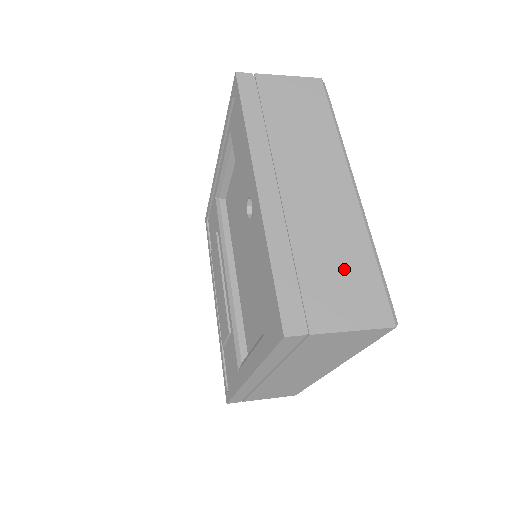
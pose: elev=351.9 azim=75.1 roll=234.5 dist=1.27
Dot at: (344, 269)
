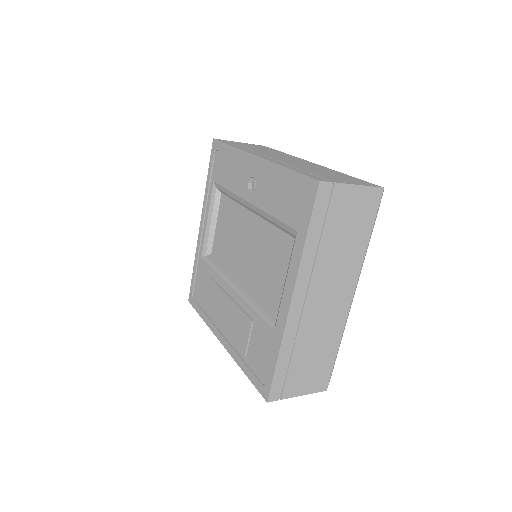
Dot at: (334, 175)
